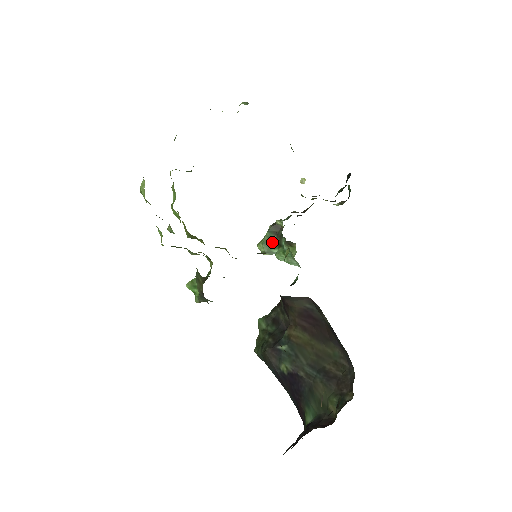
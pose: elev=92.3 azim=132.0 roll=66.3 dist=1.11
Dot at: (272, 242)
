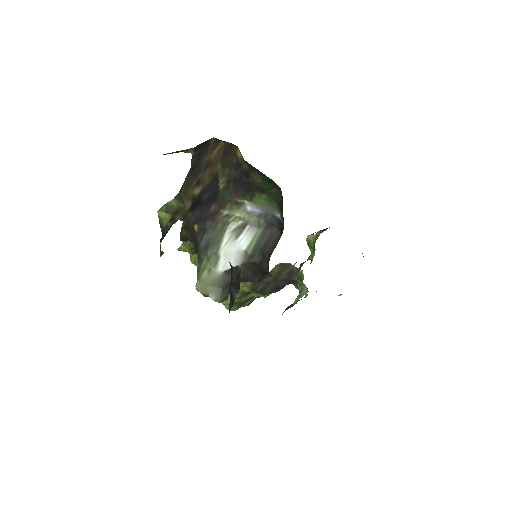
Dot at: occluded
